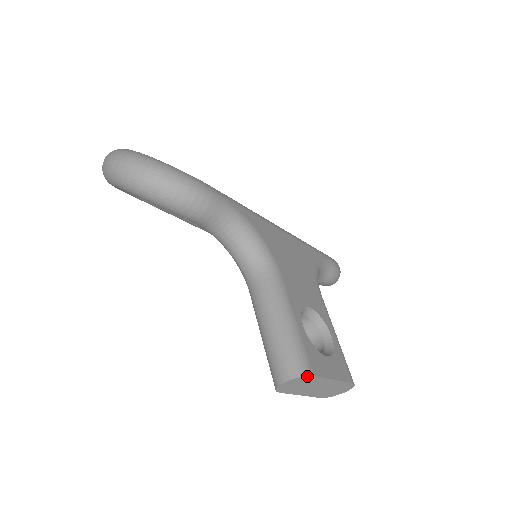
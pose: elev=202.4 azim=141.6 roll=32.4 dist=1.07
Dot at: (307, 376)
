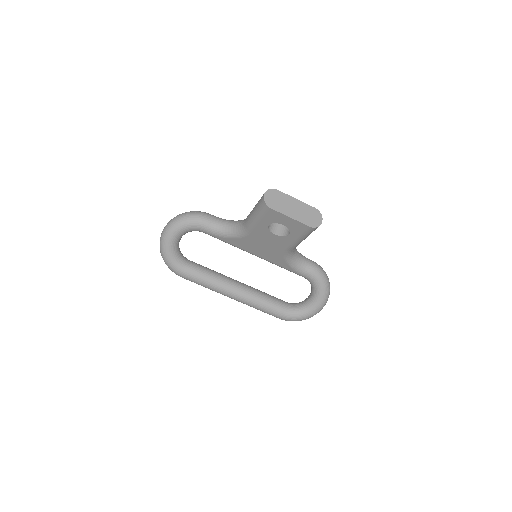
Dot at: (273, 190)
